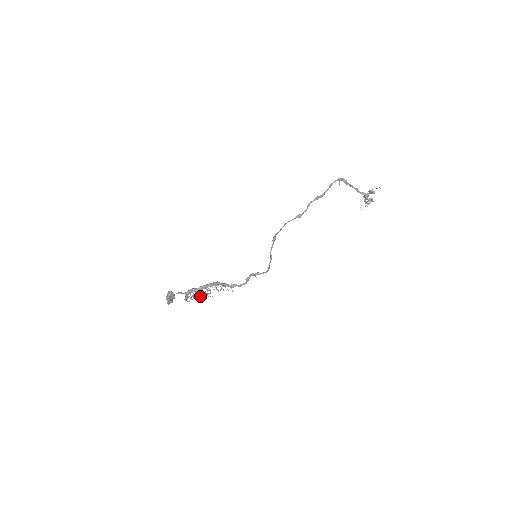
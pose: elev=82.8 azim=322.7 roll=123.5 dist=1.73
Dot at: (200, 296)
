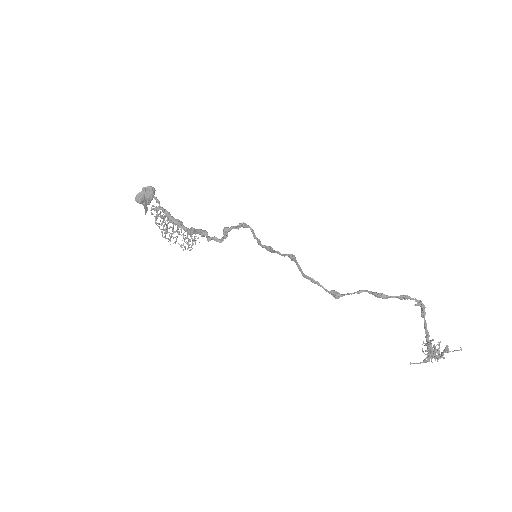
Dot at: (165, 224)
